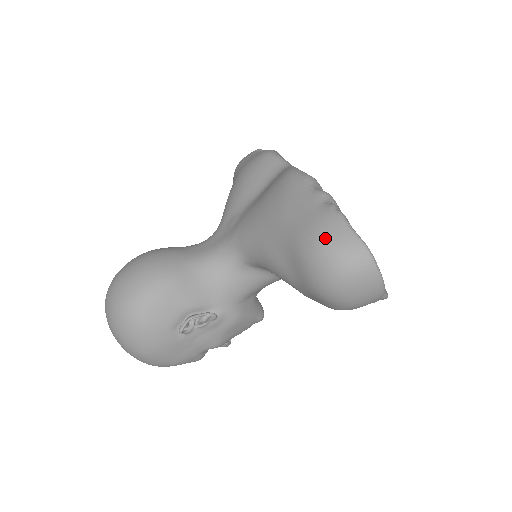
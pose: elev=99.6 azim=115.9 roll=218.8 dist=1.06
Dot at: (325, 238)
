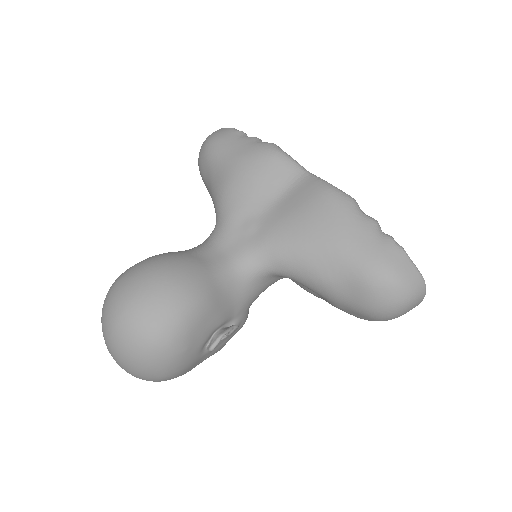
Dot at: (396, 273)
